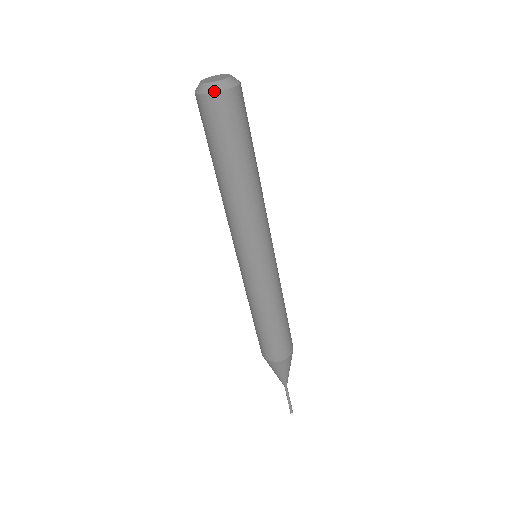
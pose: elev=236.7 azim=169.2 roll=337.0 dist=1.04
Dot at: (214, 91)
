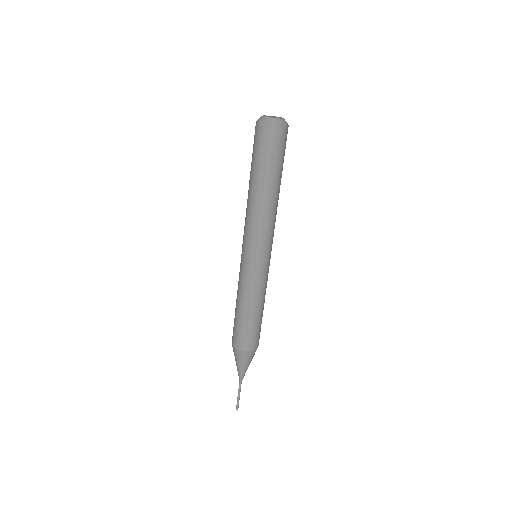
Dot at: (268, 123)
